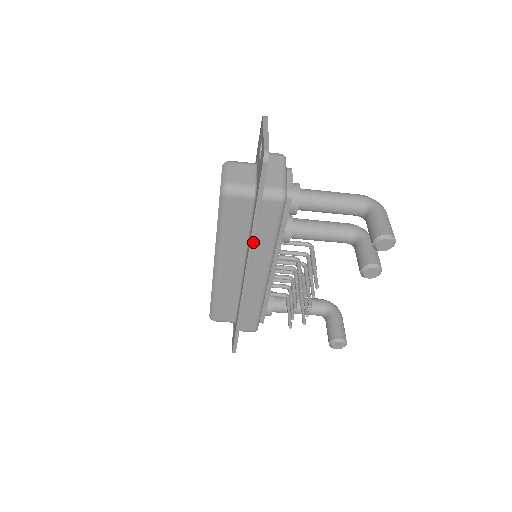
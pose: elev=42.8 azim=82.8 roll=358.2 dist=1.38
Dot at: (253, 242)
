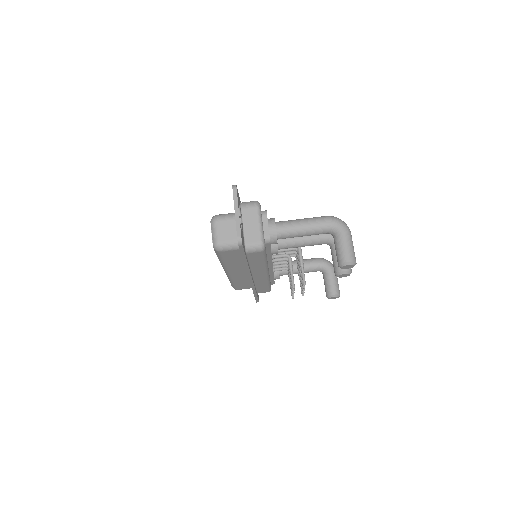
Dot at: (248, 269)
